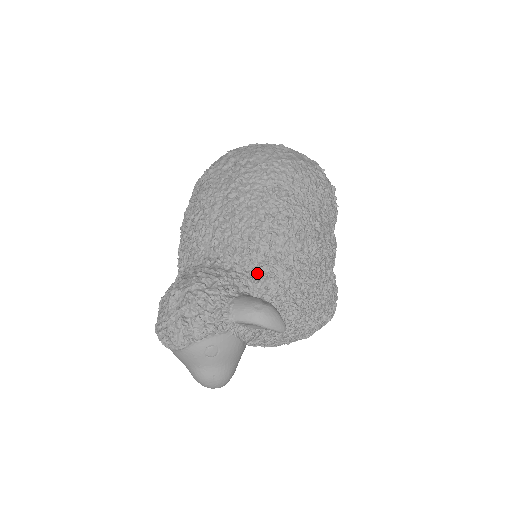
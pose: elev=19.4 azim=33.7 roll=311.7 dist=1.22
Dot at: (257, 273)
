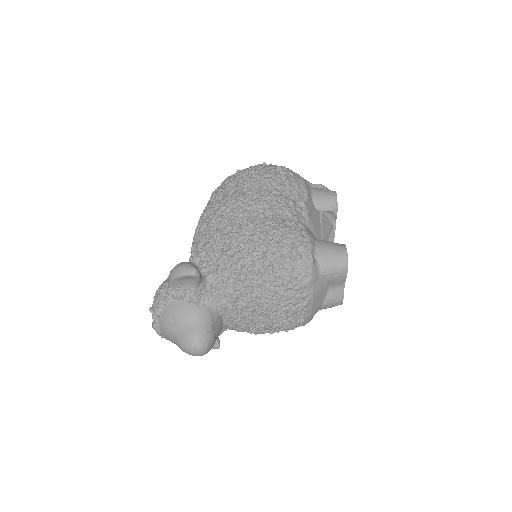
Dot at: (198, 254)
